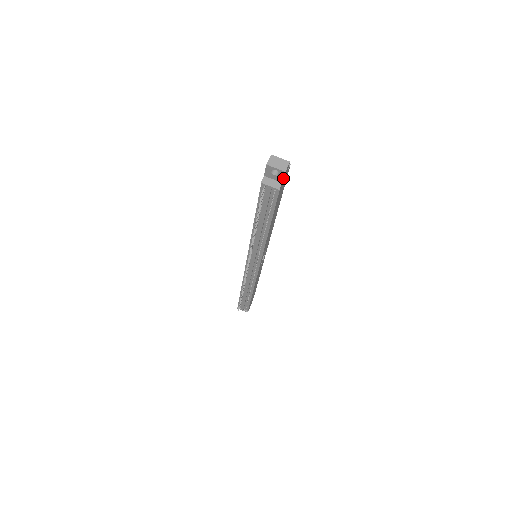
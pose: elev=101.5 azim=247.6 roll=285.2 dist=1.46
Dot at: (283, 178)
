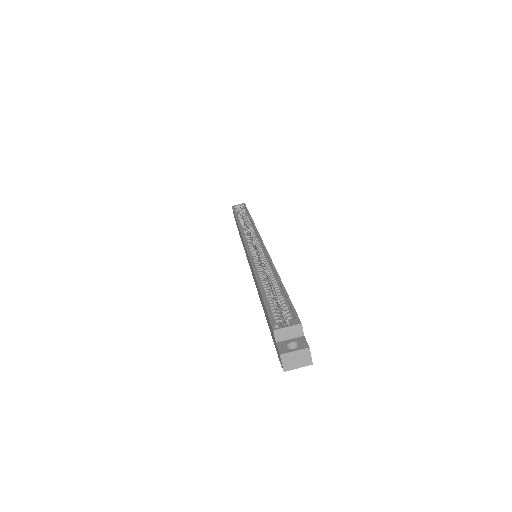
Dot at: occluded
